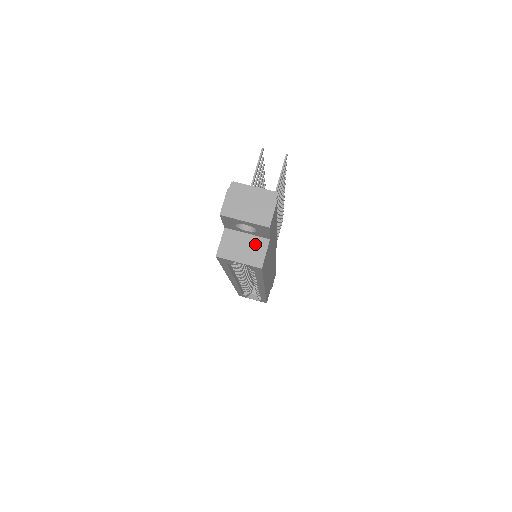
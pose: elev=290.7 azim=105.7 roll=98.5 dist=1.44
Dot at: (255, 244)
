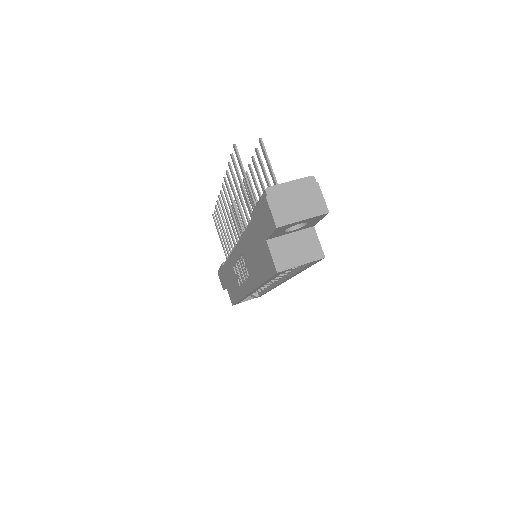
Dot at: (304, 239)
